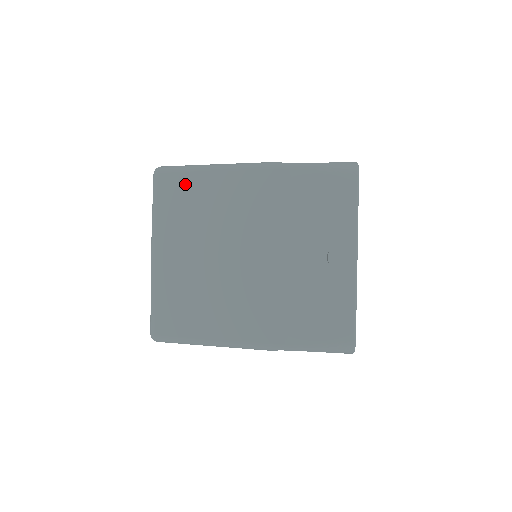
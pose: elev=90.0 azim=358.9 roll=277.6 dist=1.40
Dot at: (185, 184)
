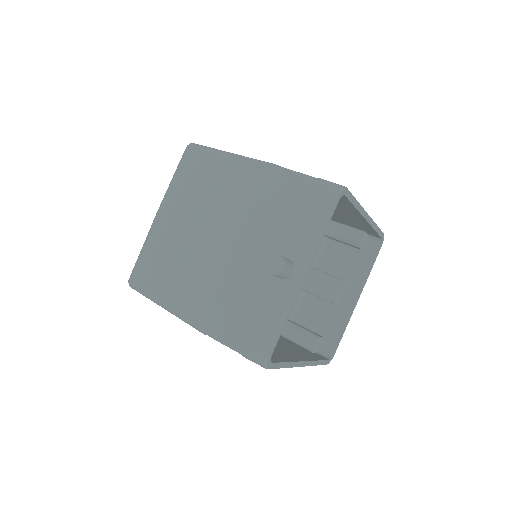
Dot at: (201, 162)
